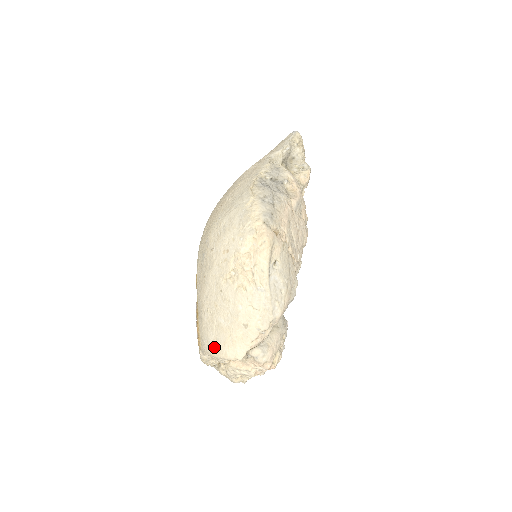
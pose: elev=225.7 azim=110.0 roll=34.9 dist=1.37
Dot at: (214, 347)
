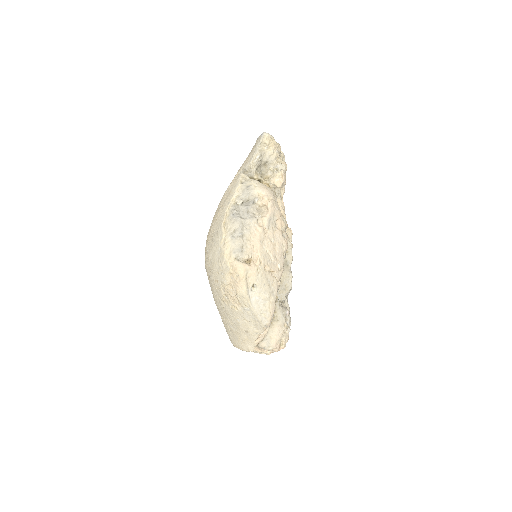
Dot at: (234, 342)
